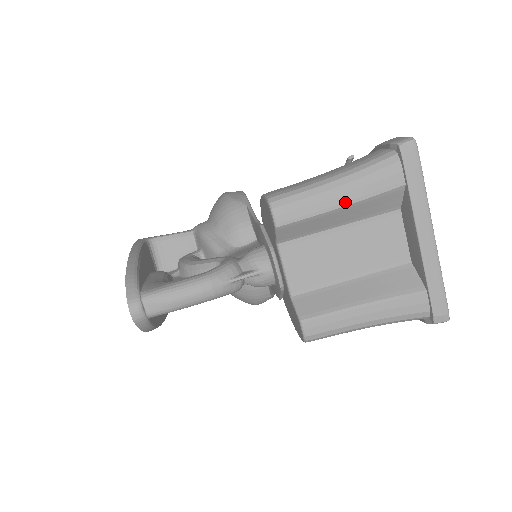
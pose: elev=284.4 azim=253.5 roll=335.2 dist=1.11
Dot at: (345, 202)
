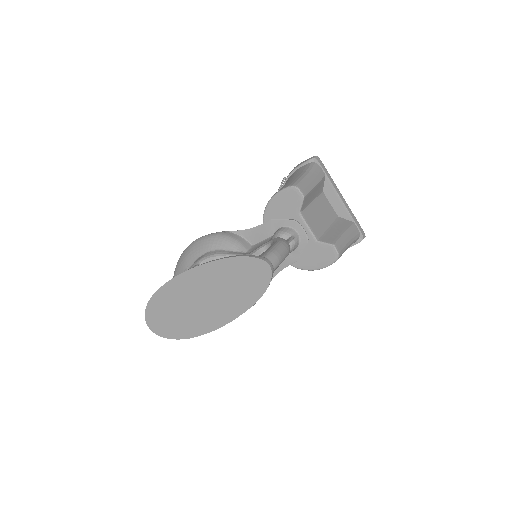
Dot at: (316, 183)
